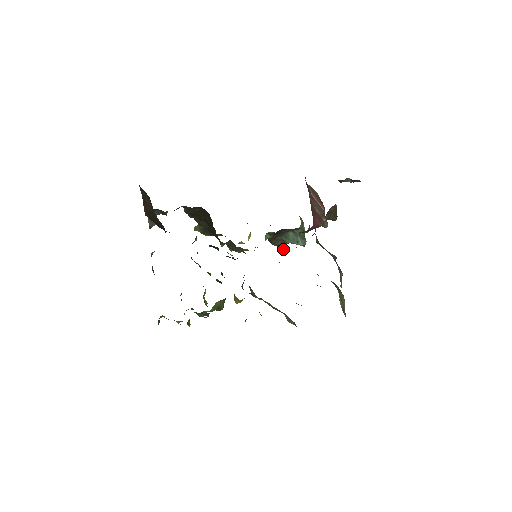
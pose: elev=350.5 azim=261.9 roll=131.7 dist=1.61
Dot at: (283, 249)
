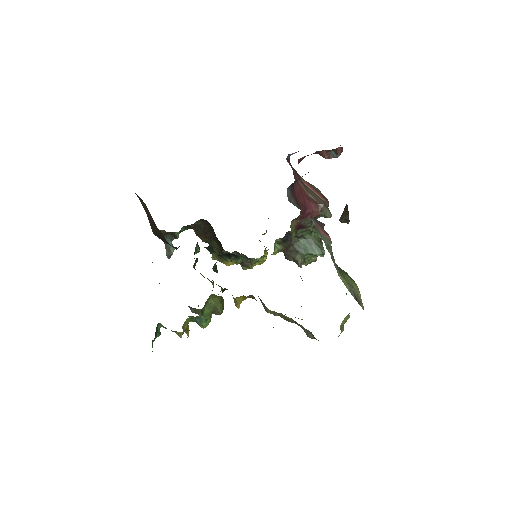
Dot at: (300, 262)
